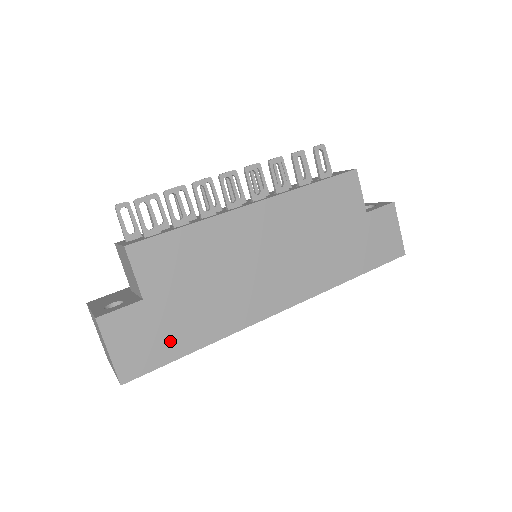
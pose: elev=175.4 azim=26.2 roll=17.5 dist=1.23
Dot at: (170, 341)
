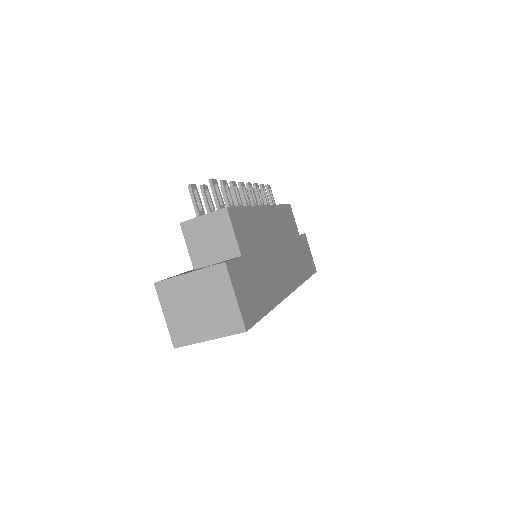
Dot at: (258, 298)
